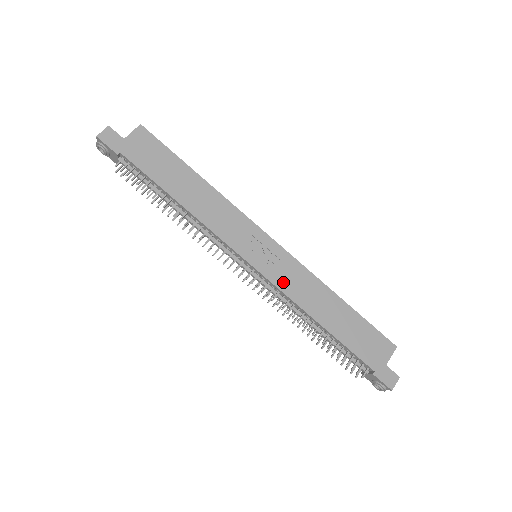
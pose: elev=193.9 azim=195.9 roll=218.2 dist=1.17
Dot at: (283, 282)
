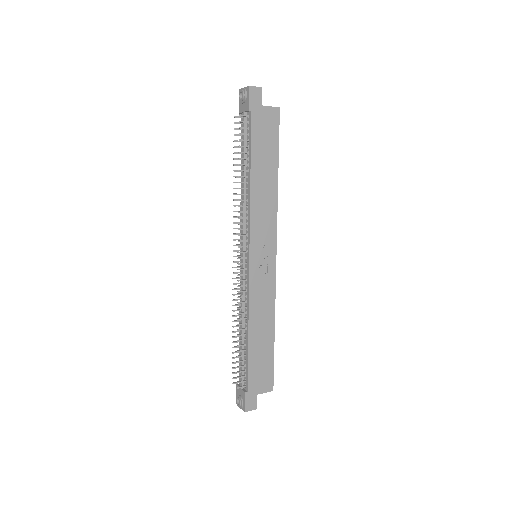
Dot at: (255, 288)
